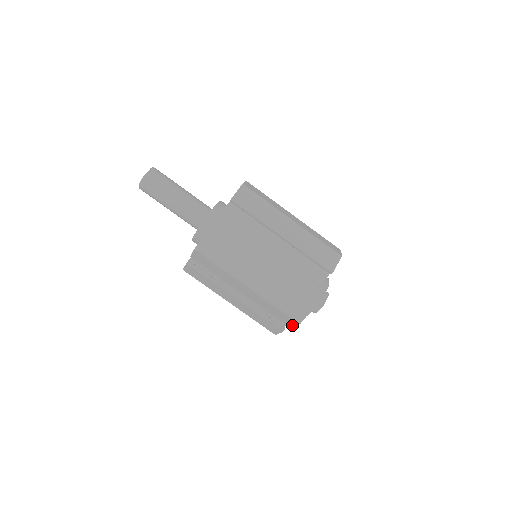
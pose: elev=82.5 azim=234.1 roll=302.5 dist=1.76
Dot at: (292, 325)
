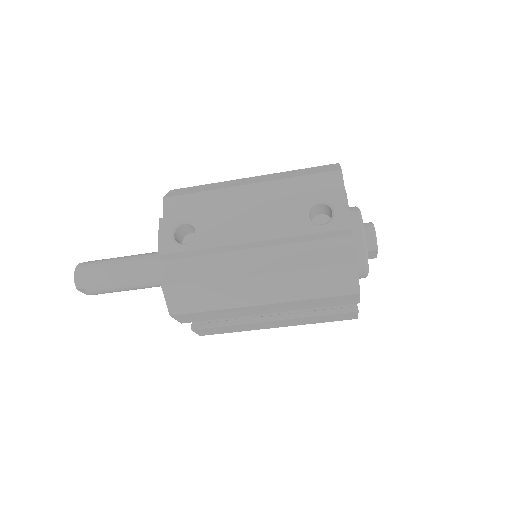
Dot at: occluded
